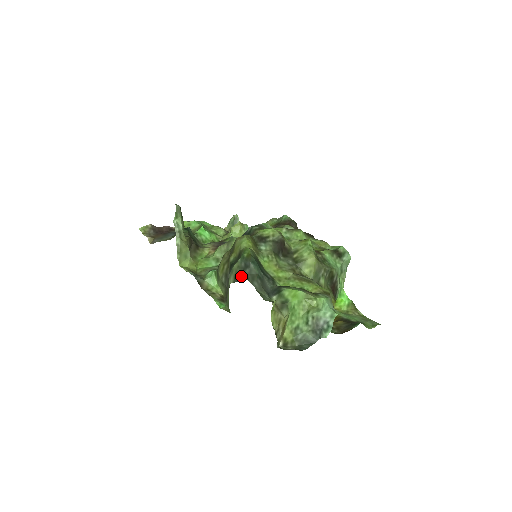
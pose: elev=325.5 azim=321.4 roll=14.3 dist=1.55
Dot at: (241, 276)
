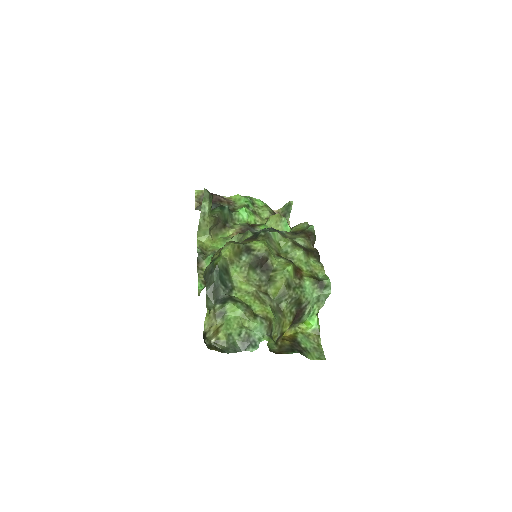
Dot at: (207, 277)
